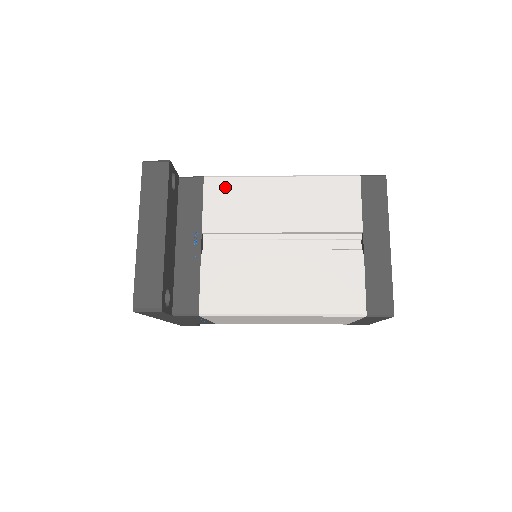
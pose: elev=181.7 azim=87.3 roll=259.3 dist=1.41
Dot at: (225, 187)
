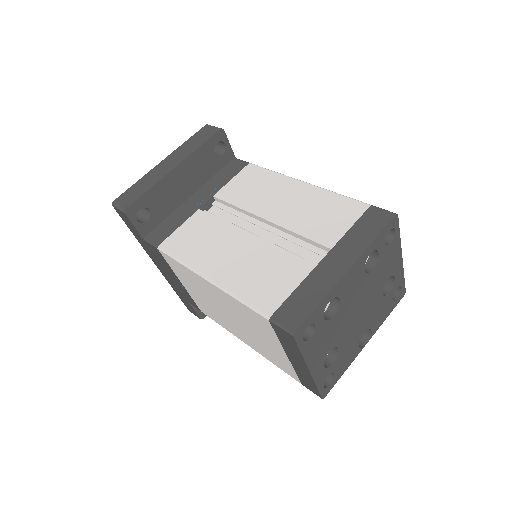
Dot at: (257, 174)
